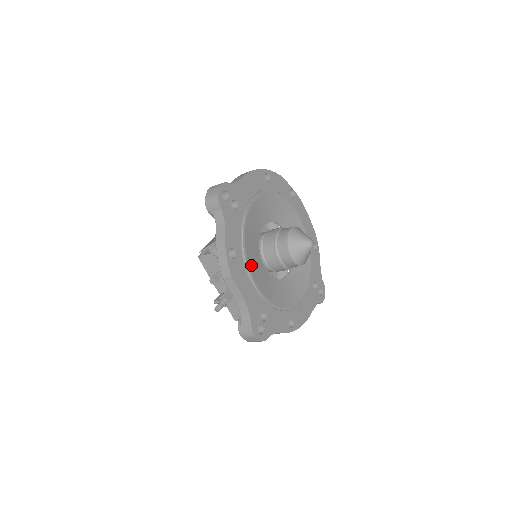
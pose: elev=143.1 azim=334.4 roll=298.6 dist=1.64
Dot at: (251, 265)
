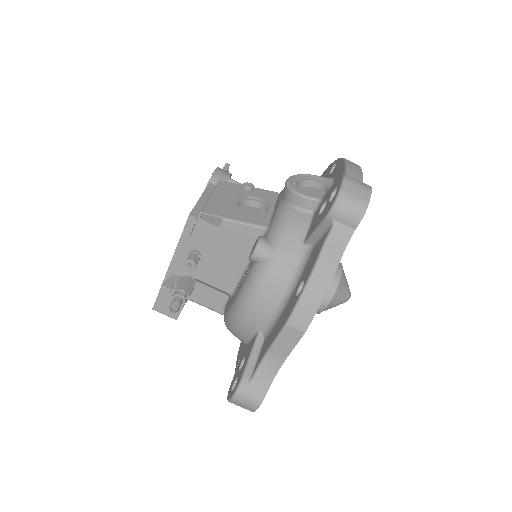
Dot at: occluded
